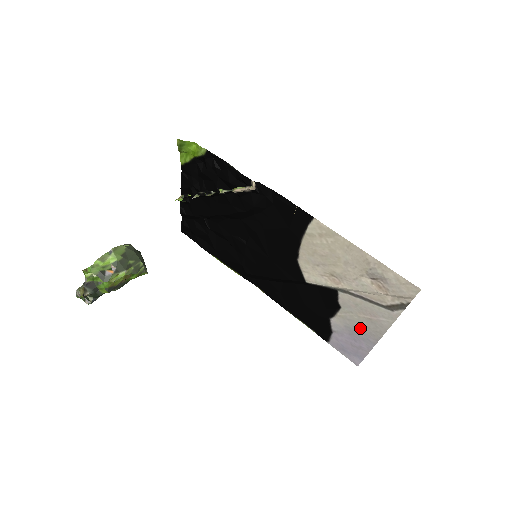
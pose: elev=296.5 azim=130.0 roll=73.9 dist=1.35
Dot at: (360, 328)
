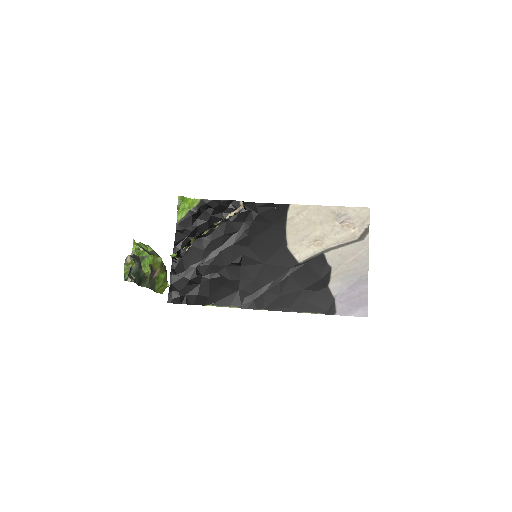
Dot at: (352, 274)
